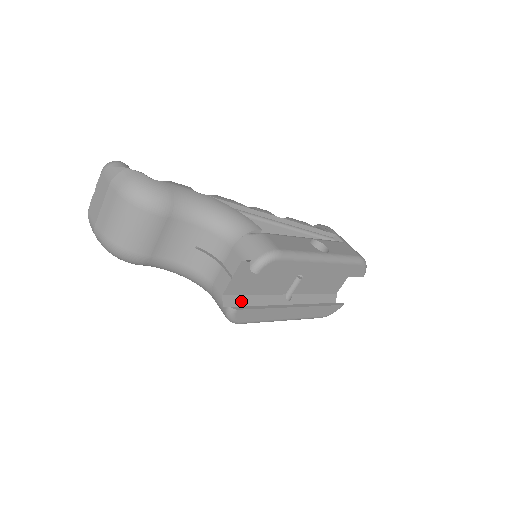
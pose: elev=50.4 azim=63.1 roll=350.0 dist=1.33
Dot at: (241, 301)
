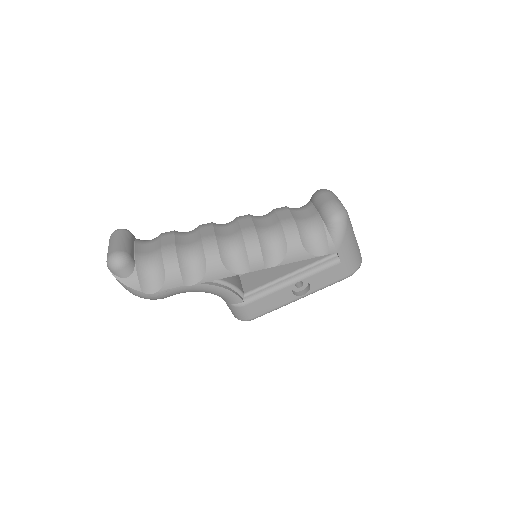
Dot at: occluded
